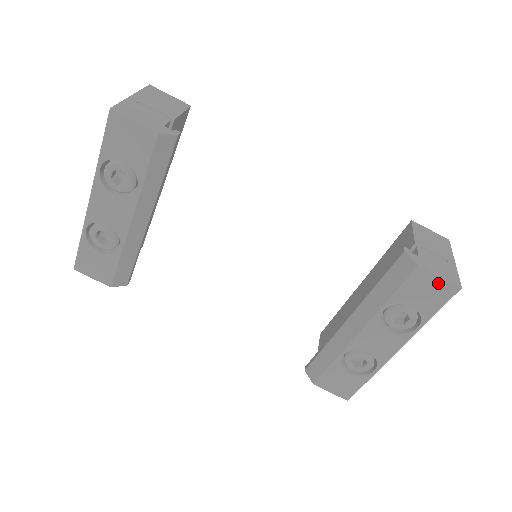
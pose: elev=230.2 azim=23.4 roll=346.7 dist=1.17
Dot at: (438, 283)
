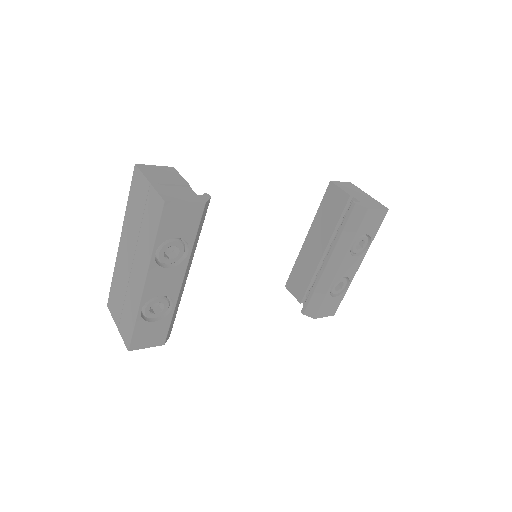
Dot at: (378, 213)
